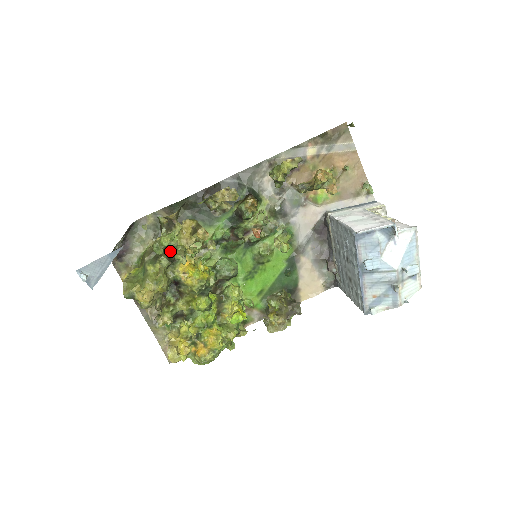
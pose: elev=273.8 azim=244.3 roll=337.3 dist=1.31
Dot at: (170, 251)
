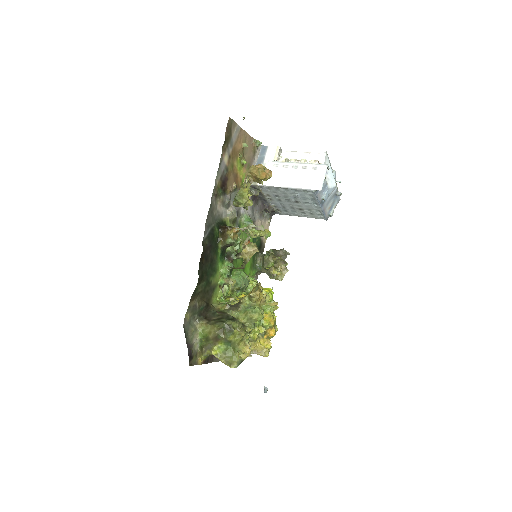
Dot at: (217, 315)
